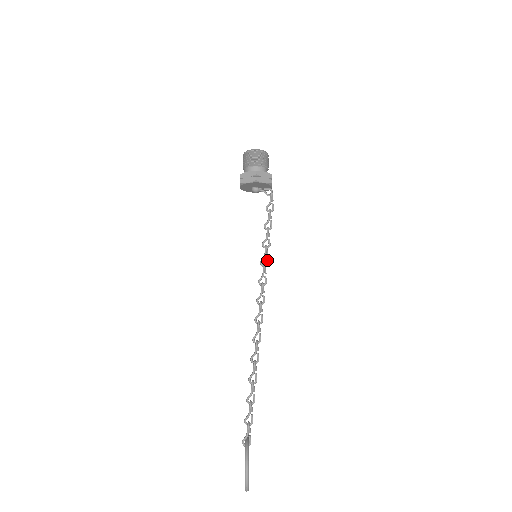
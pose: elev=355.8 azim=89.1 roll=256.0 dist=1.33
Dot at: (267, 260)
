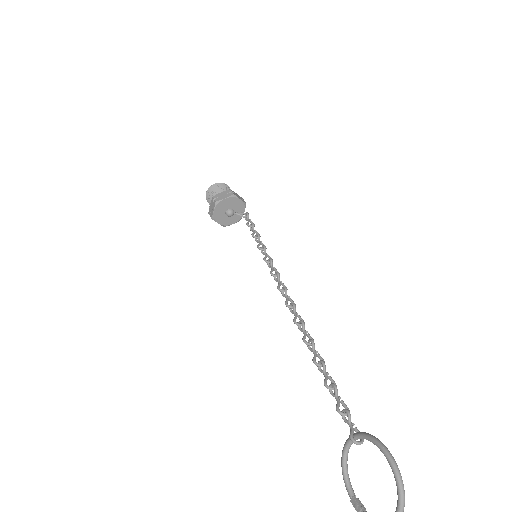
Dot at: (270, 257)
